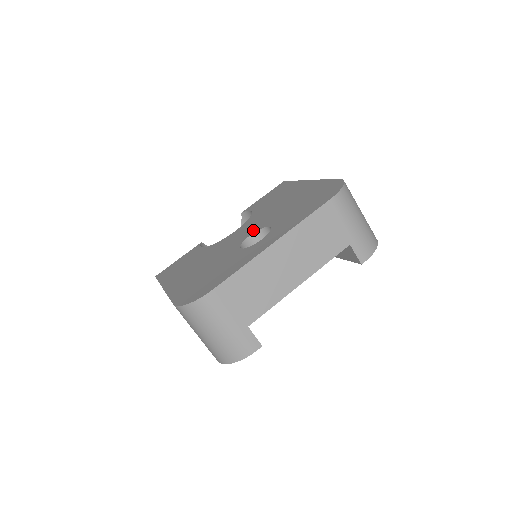
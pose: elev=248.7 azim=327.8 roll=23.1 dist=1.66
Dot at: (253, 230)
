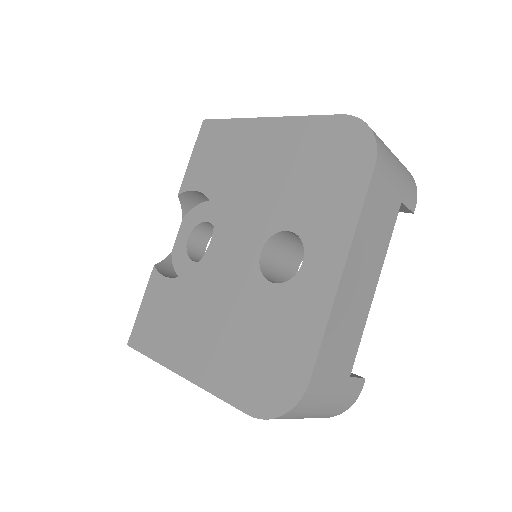
Dot at: (256, 239)
